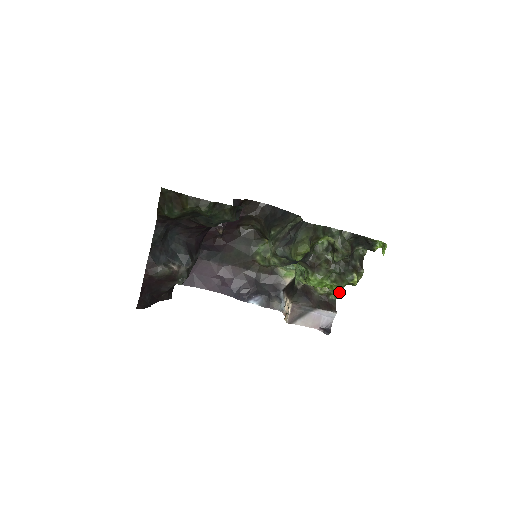
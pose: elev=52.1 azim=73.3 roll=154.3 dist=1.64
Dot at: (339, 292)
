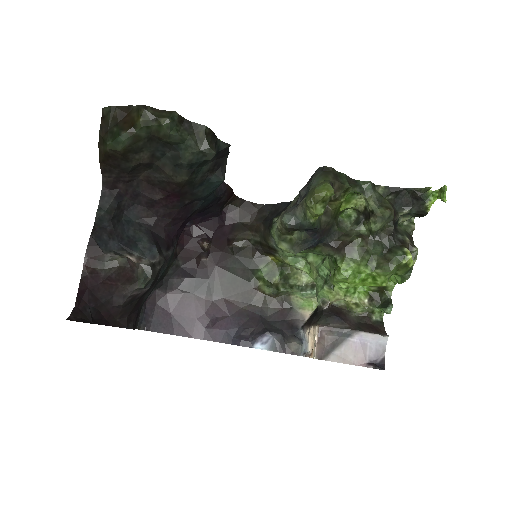
Dot at: (385, 304)
